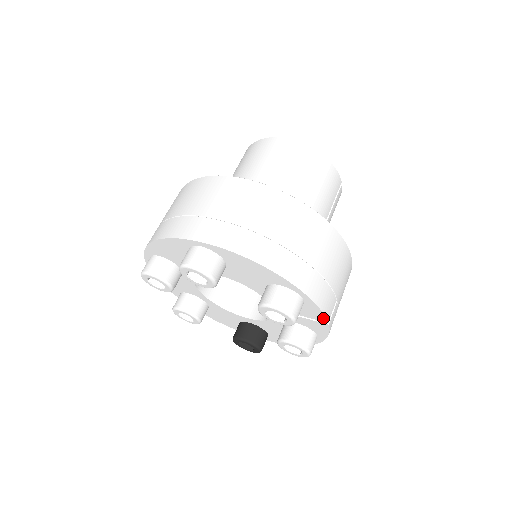
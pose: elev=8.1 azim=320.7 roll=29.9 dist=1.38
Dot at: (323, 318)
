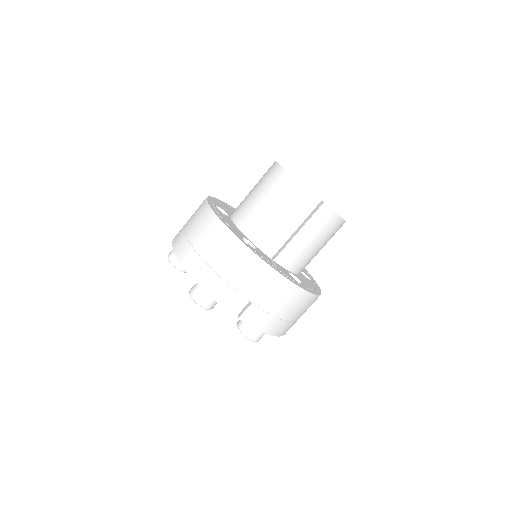
Dot at: (230, 312)
